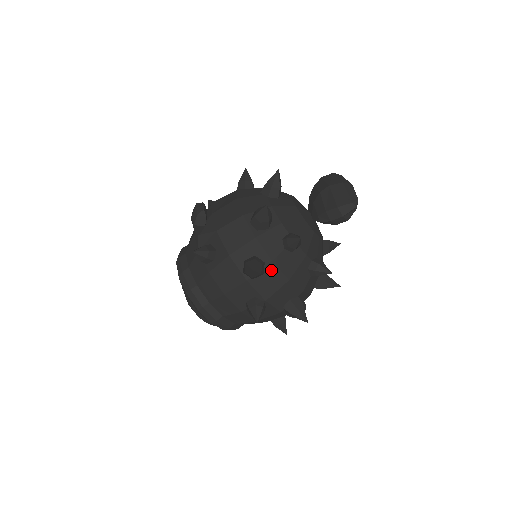
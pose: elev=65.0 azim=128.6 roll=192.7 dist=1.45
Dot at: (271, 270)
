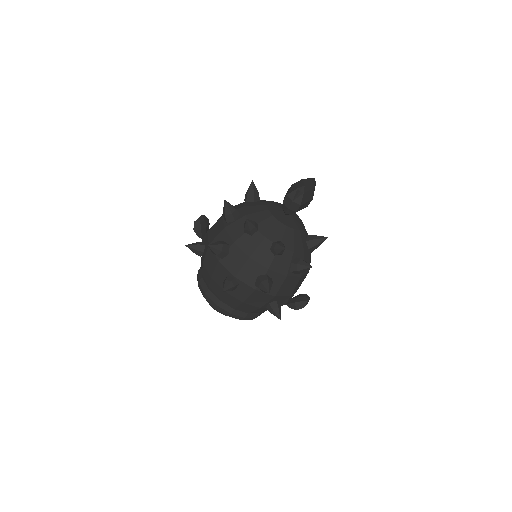
Dot at: (234, 250)
